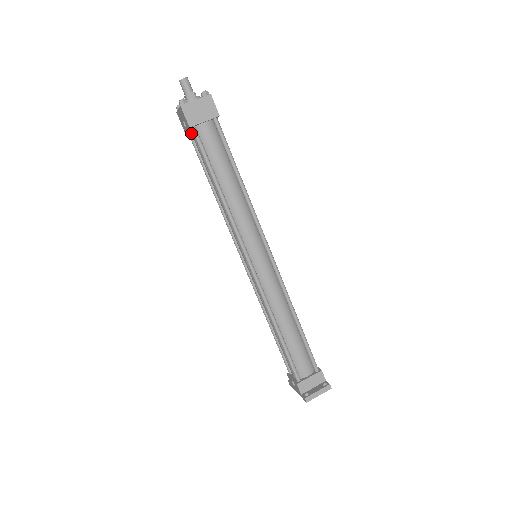
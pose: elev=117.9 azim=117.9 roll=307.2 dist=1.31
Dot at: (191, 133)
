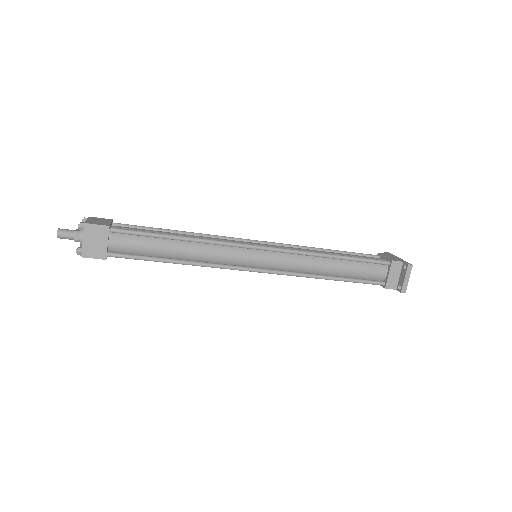
Dot at: occluded
